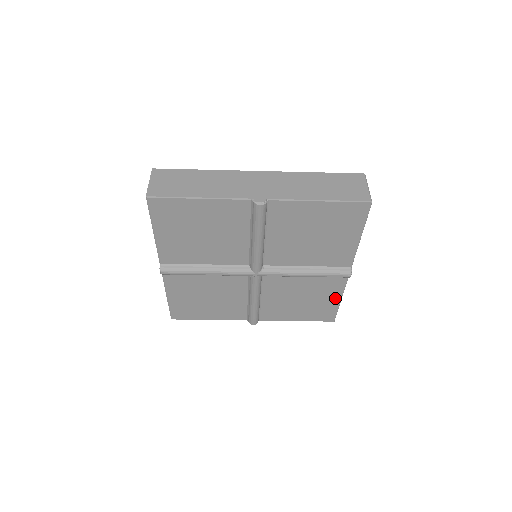
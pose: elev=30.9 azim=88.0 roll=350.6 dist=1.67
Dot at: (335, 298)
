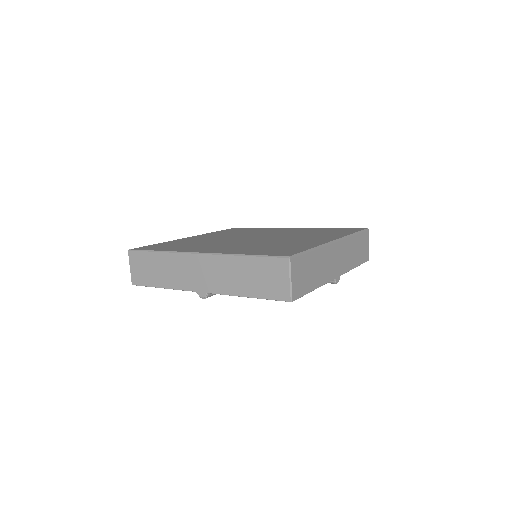
Dot at: occluded
